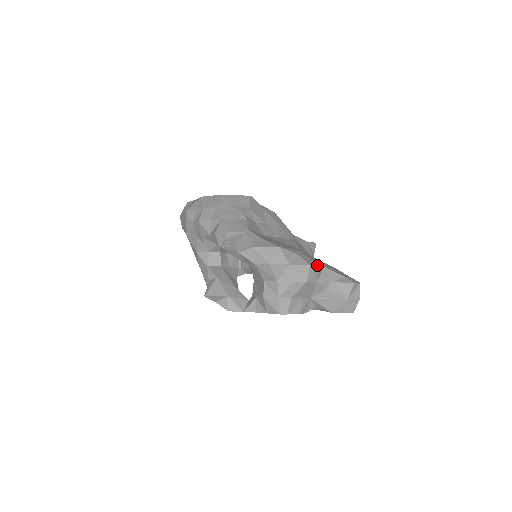
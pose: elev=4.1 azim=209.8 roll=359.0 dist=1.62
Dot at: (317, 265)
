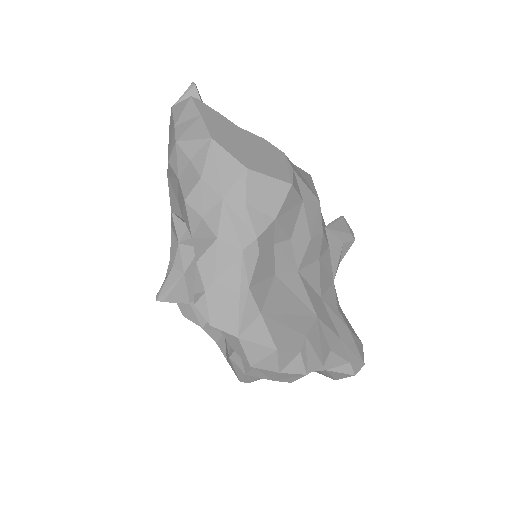
Dot at: (318, 368)
